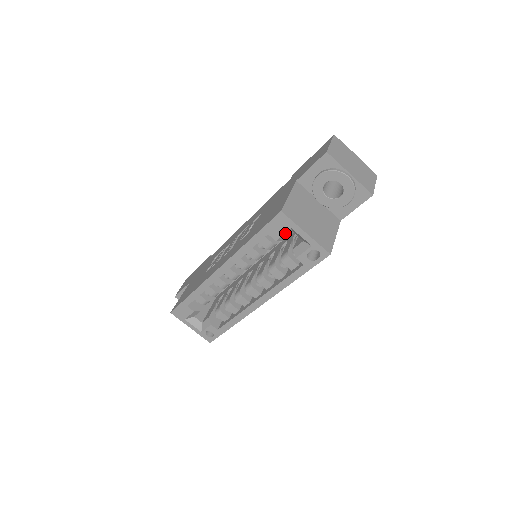
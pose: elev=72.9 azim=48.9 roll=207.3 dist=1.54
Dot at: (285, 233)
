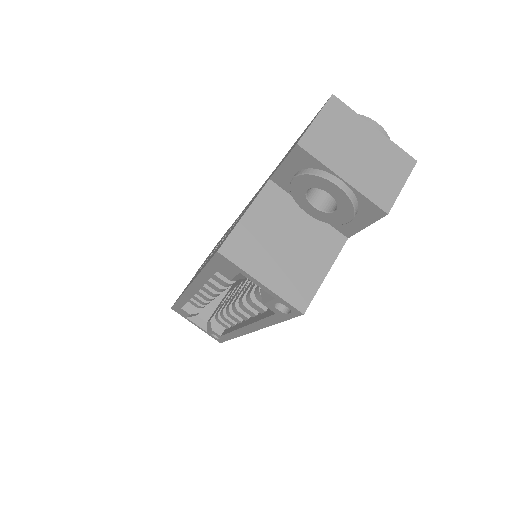
Dot at: (236, 275)
